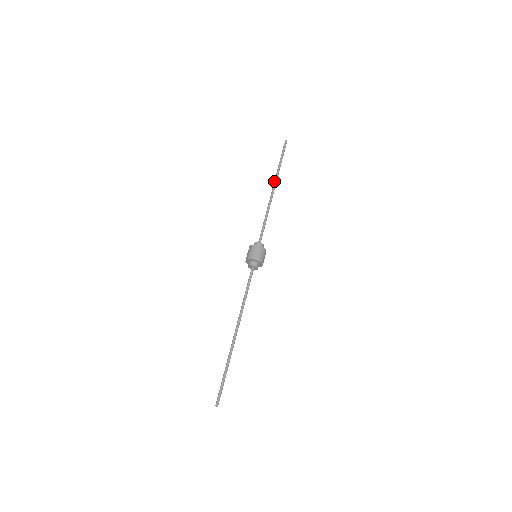
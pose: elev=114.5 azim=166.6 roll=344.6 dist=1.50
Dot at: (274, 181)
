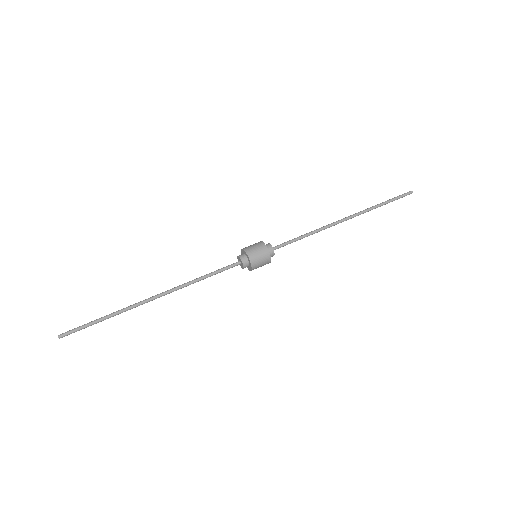
Dot at: (356, 213)
